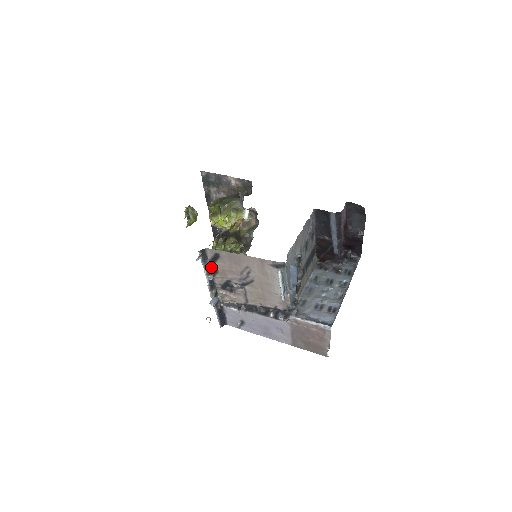
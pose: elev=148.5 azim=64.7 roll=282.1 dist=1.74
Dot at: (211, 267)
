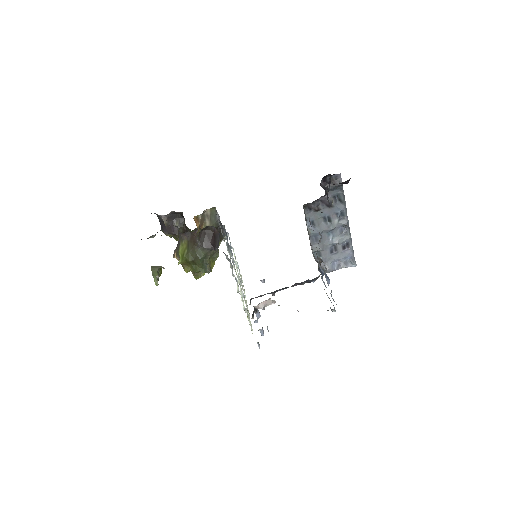
Dot at: (263, 330)
